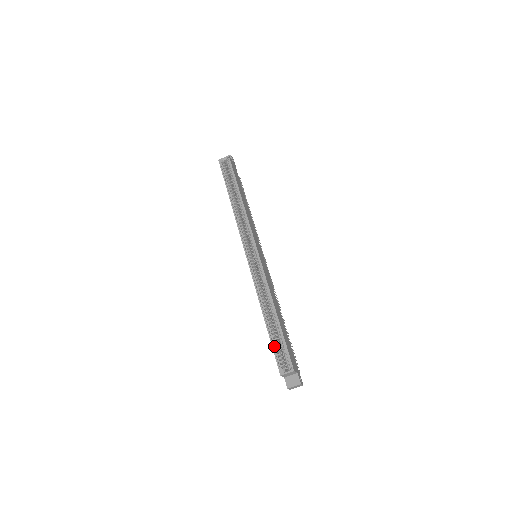
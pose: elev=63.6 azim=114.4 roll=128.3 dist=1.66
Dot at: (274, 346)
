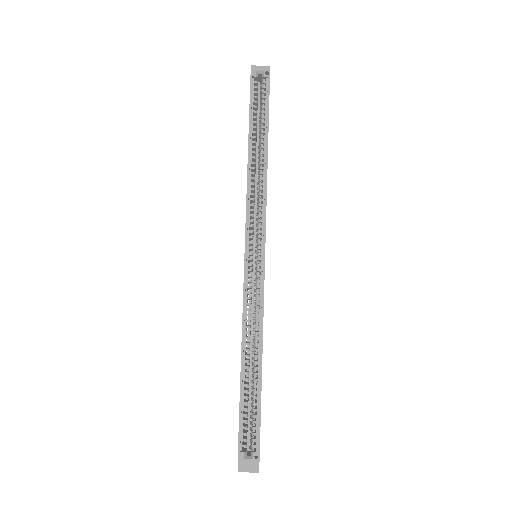
Dot at: (242, 413)
